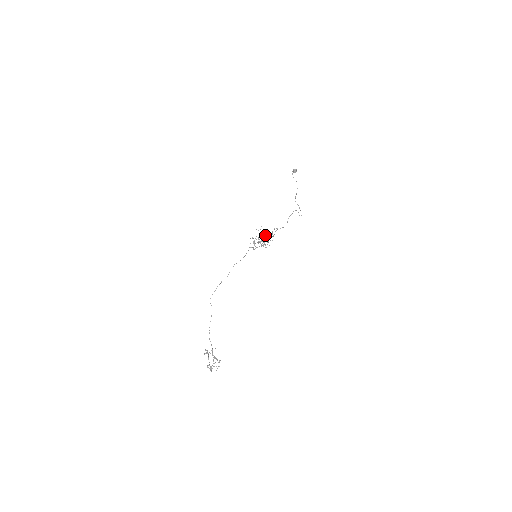
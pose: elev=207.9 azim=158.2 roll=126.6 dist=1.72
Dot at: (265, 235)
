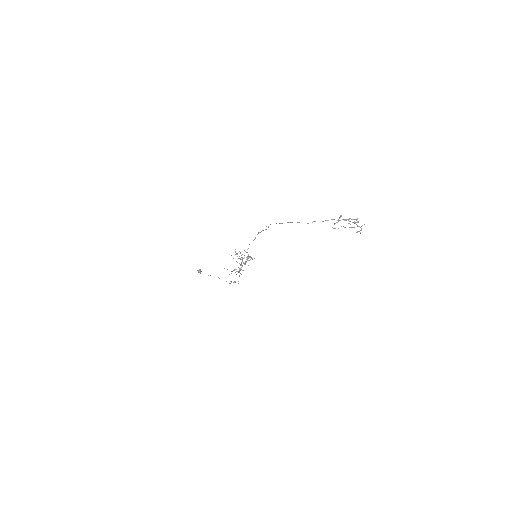
Dot at: (242, 257)
